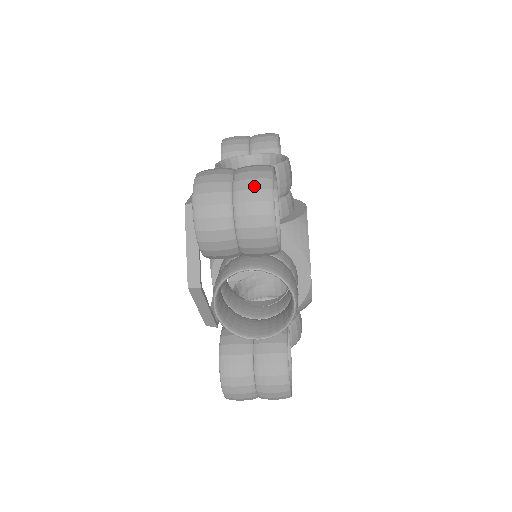
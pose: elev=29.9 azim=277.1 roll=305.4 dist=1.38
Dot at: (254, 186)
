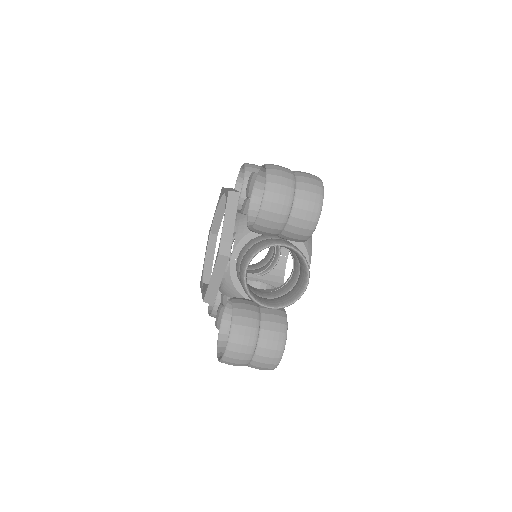
Dot at: (312, 182)
